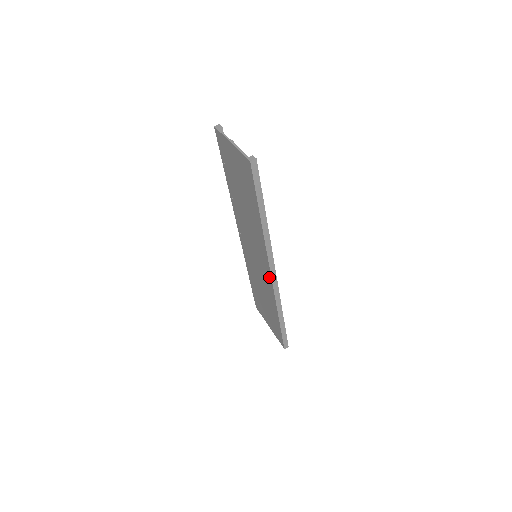
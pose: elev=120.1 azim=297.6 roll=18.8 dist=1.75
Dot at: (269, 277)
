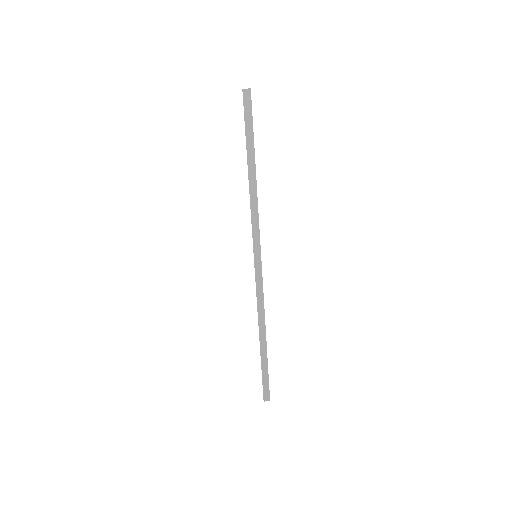
Dot at: occluded
